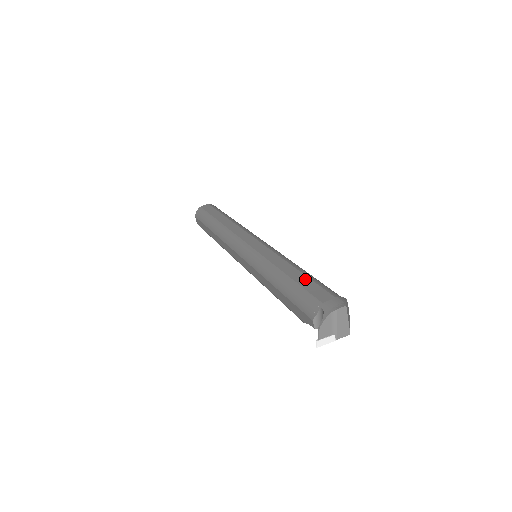
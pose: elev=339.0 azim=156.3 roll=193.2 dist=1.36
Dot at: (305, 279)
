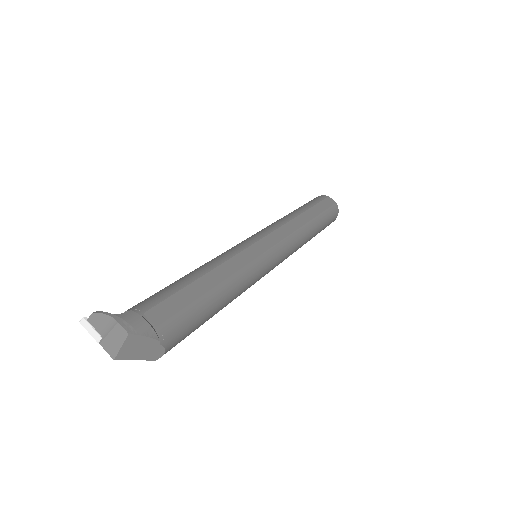
Dot at: (194, 294)
